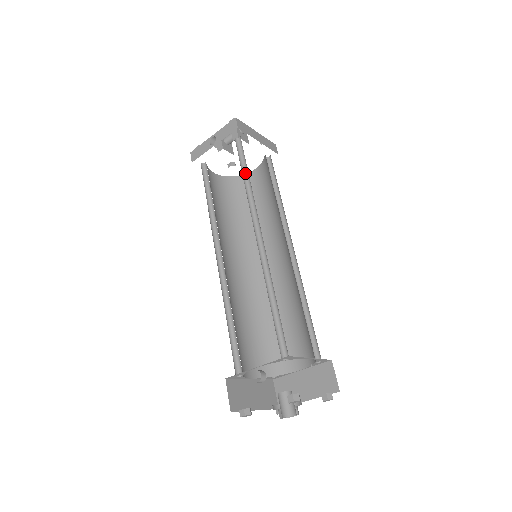
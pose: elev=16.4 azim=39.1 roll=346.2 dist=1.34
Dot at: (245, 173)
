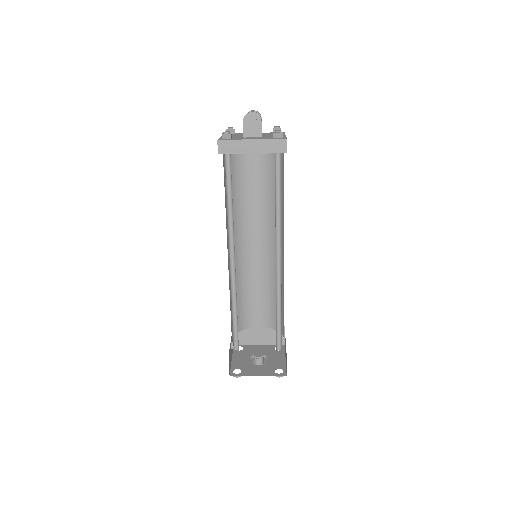
Dot at: occluded
